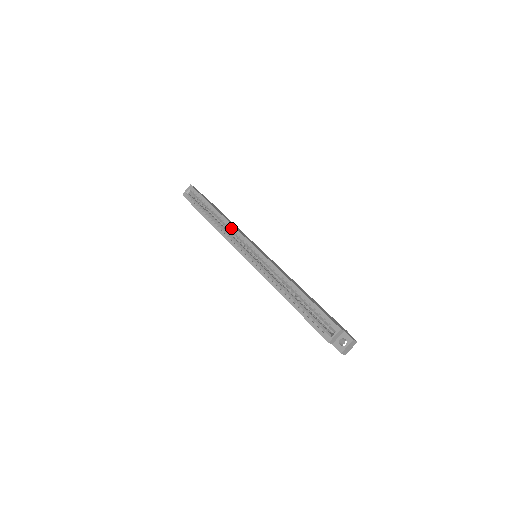
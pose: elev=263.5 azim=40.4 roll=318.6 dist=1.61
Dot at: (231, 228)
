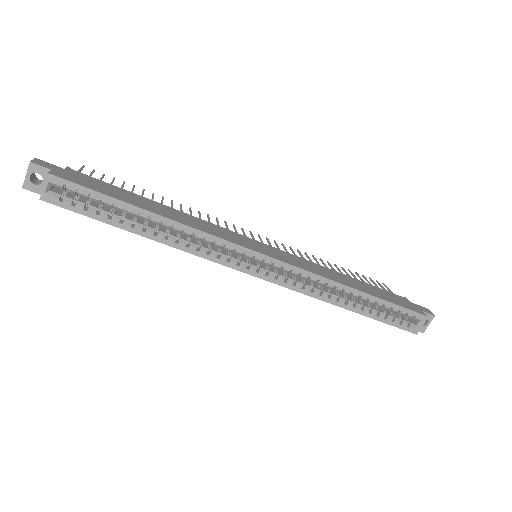
Dot at: (208, 239)
